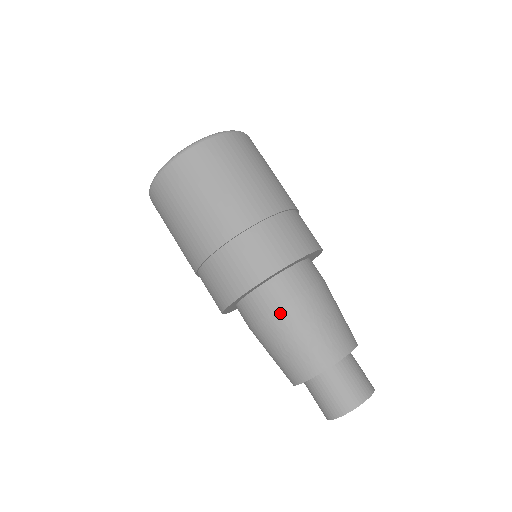
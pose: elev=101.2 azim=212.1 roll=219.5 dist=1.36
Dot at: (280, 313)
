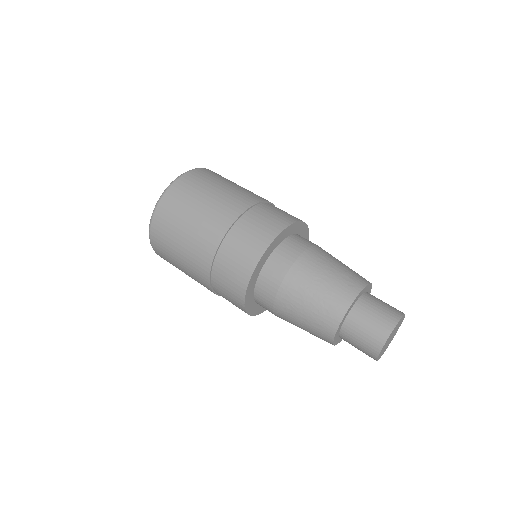
Dot at: (279, 302)
